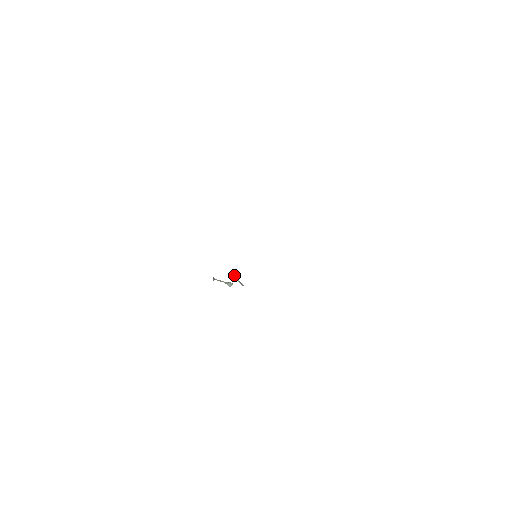
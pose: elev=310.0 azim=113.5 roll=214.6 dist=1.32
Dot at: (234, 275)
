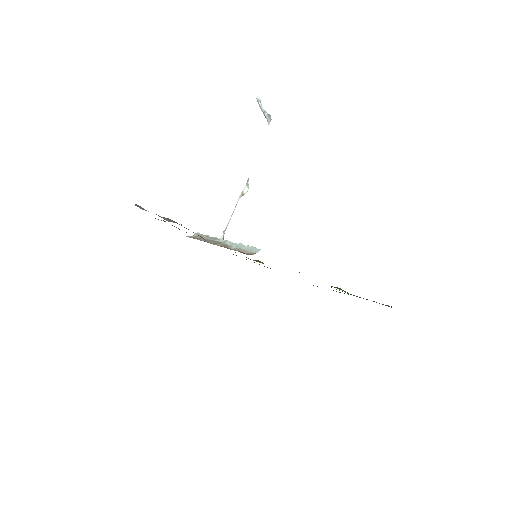
Dot at: (258, 103)
